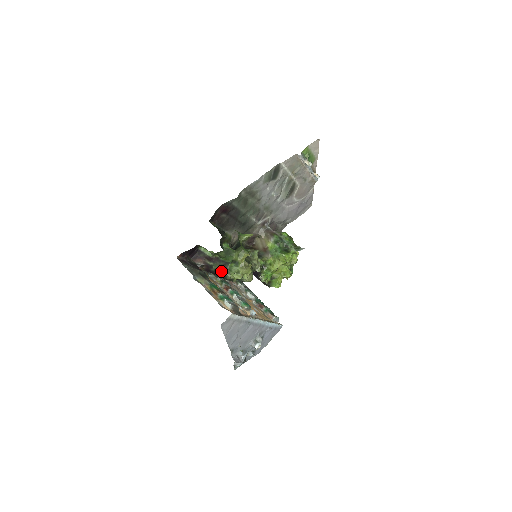
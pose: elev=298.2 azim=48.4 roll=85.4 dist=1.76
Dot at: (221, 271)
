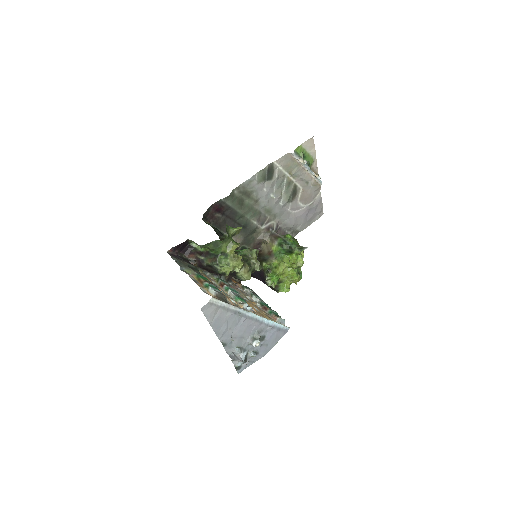
Dot at: (212, 264)
